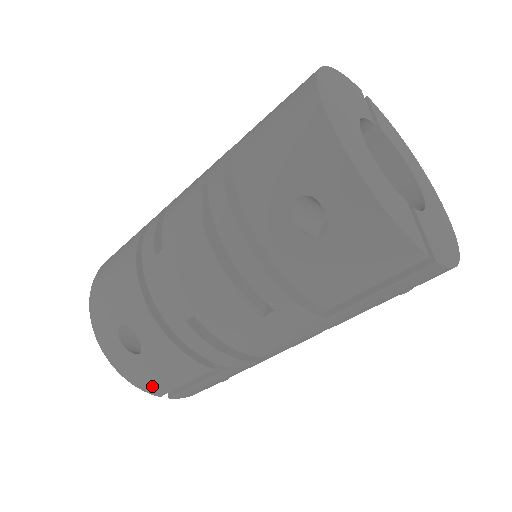
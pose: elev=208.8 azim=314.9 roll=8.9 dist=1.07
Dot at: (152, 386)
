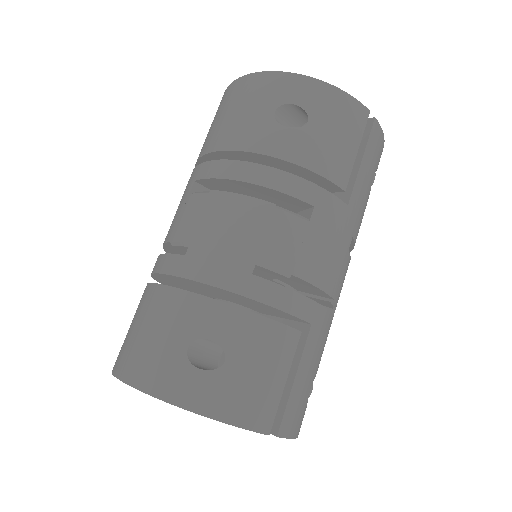
Dot at: (256, 411)
